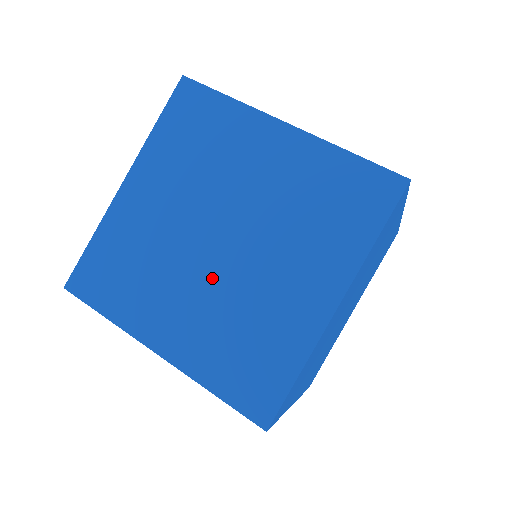
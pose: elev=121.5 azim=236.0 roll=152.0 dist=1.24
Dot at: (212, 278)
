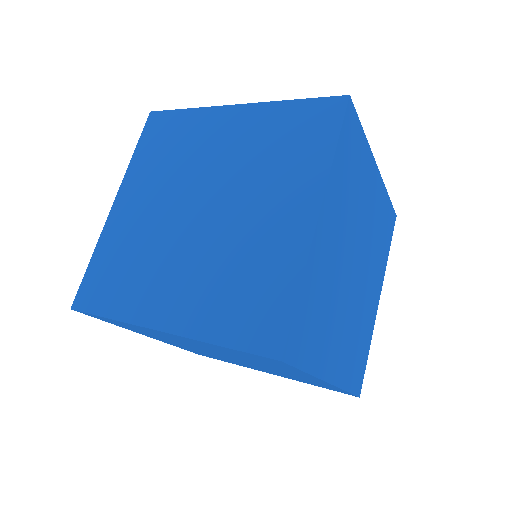
Dot at: occluded
